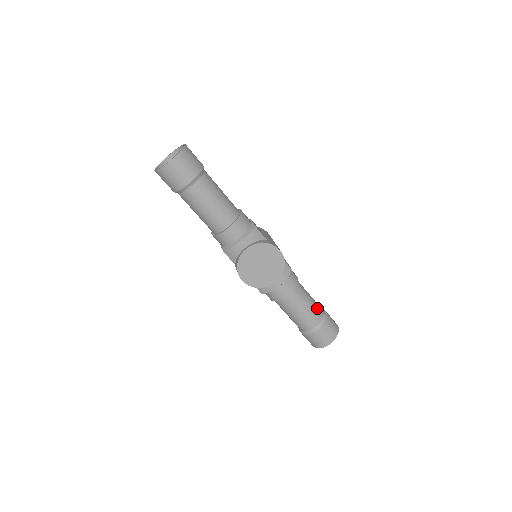
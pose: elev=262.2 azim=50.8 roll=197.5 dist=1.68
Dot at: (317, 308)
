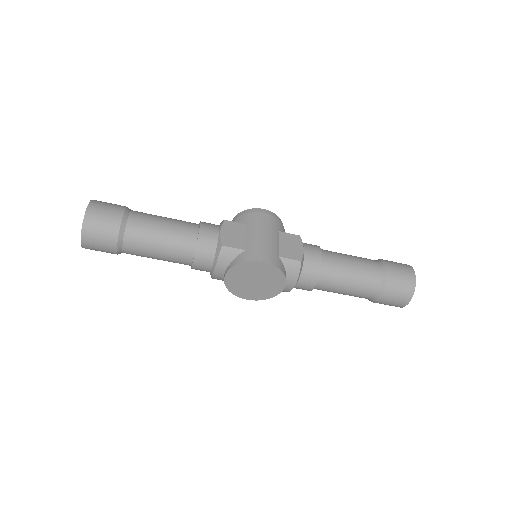
Dot at: (368, 275)
